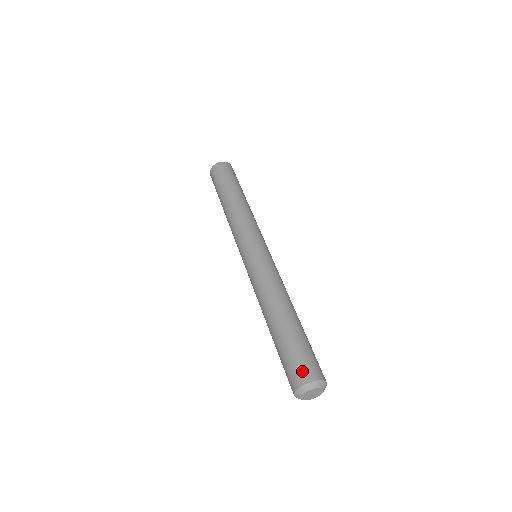
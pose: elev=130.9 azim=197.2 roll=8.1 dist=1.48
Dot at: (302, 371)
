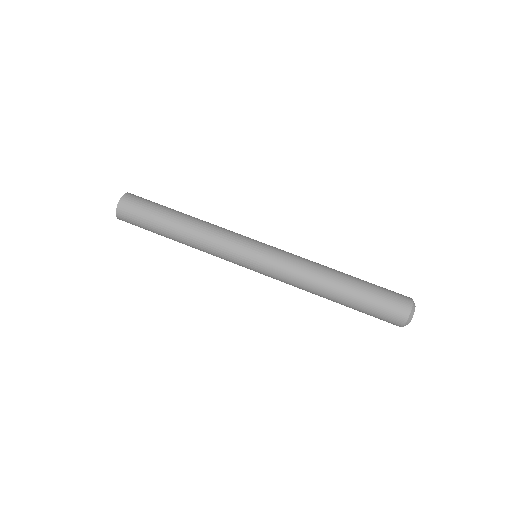
Dot at: (401, 298)
